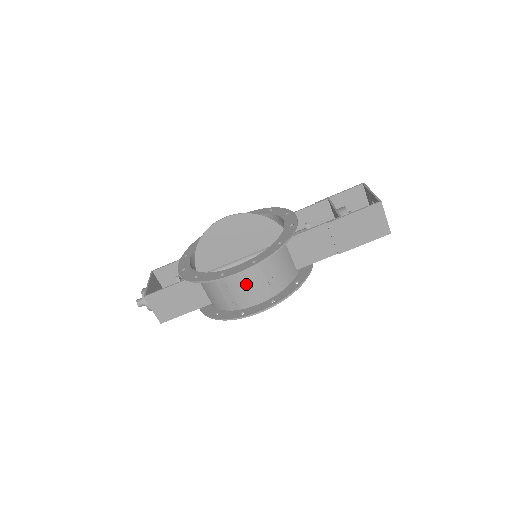
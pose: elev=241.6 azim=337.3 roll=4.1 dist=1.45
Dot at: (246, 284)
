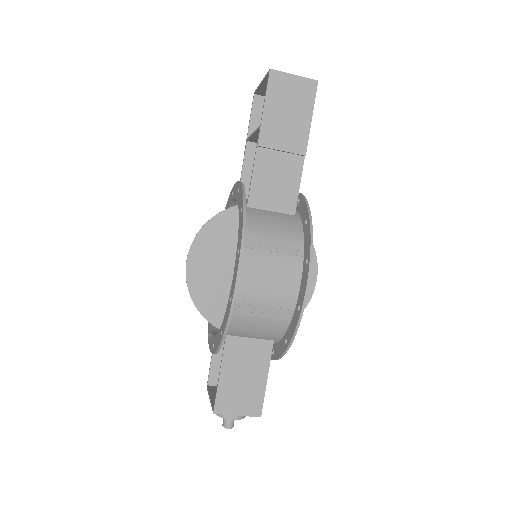
Dot at: (264, 280)
